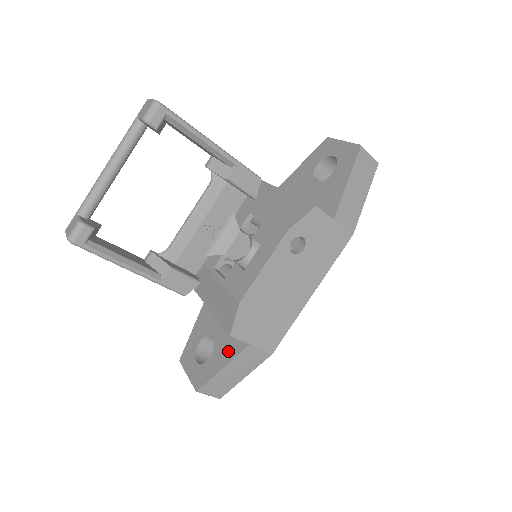
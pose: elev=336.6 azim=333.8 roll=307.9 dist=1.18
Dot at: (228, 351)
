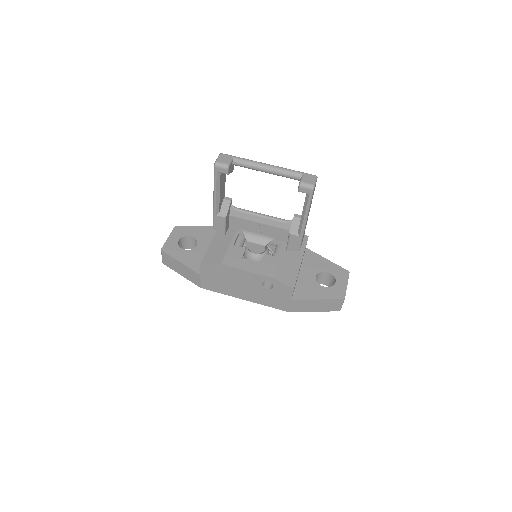
Dot at: (192, 261)
